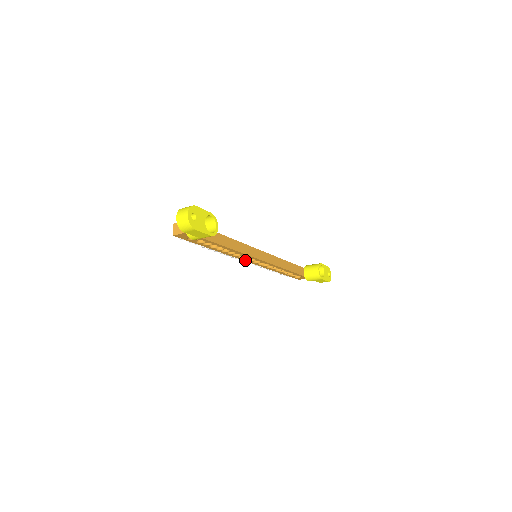
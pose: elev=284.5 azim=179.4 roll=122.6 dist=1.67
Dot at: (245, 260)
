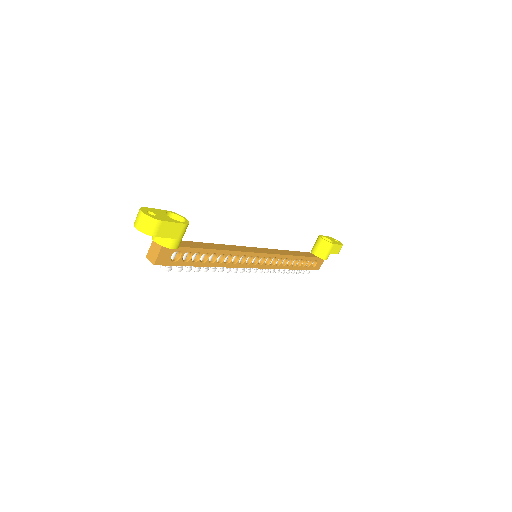
Dot at: (250, 267)
